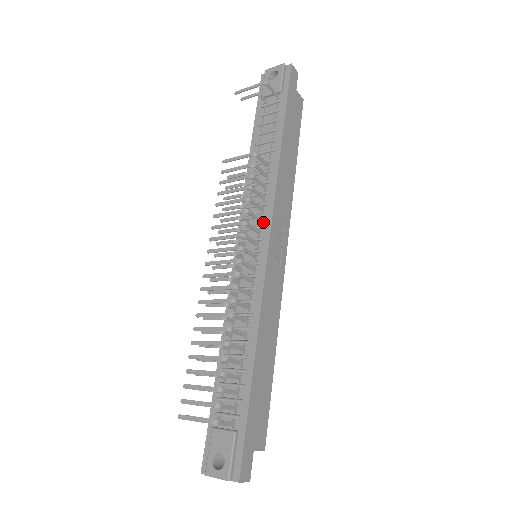
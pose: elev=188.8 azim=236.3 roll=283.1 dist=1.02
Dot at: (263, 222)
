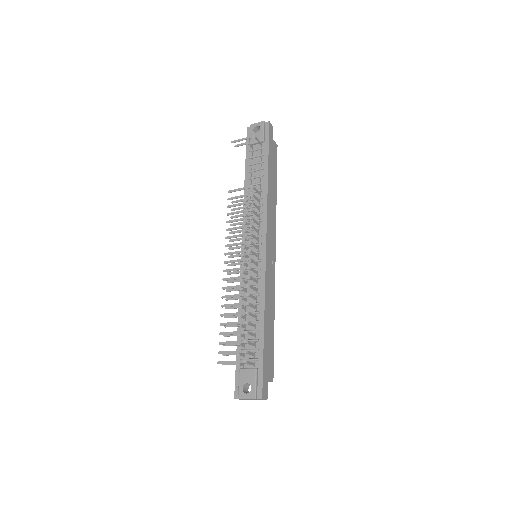
Dot at: (260, 233)
